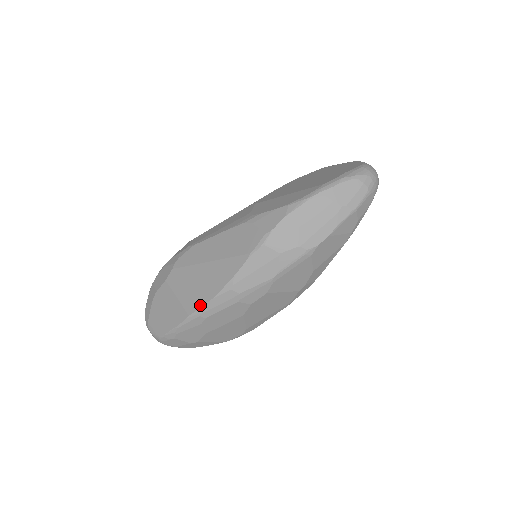
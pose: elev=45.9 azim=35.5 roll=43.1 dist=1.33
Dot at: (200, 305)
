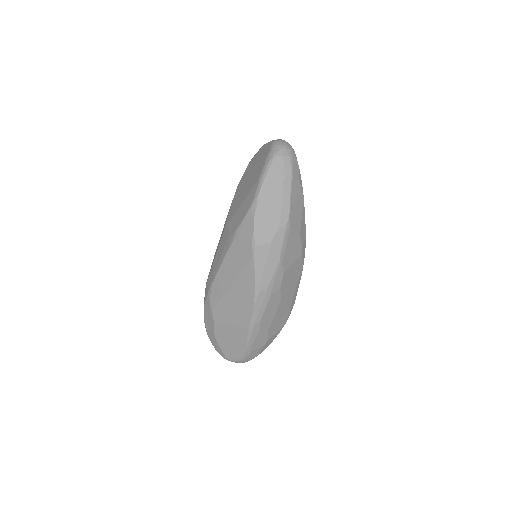
Dot at: (250, 317)
